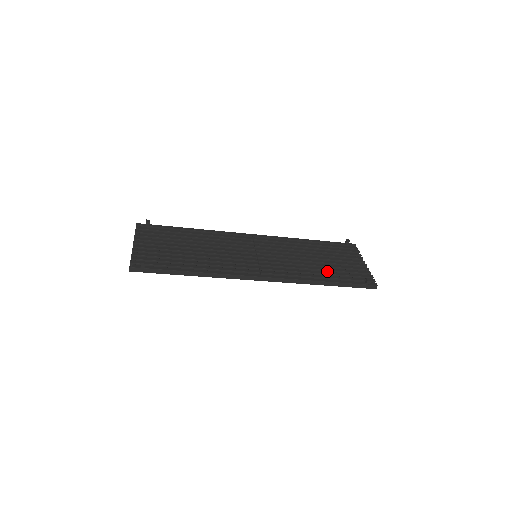
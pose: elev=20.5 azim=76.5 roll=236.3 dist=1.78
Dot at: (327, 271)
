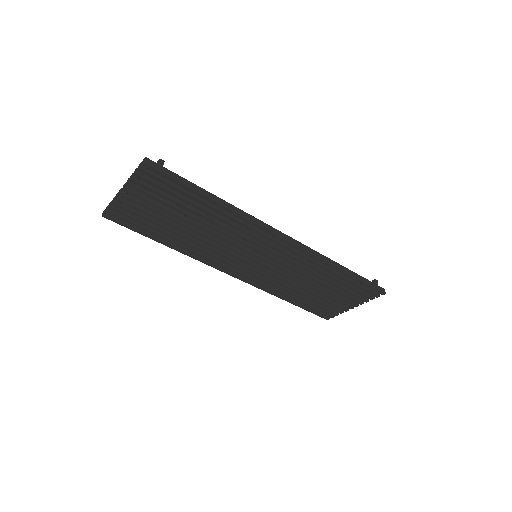
Dot at: occluded
